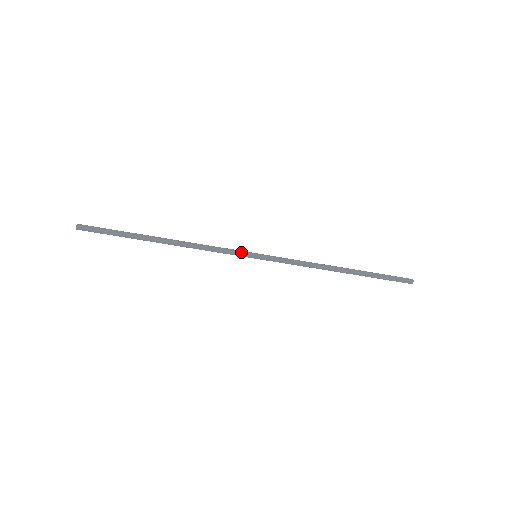
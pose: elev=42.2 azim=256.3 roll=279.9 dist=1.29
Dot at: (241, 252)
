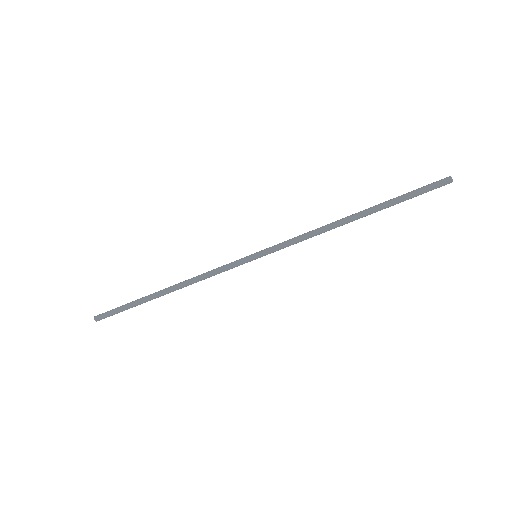
Dot at: (238, 260)
